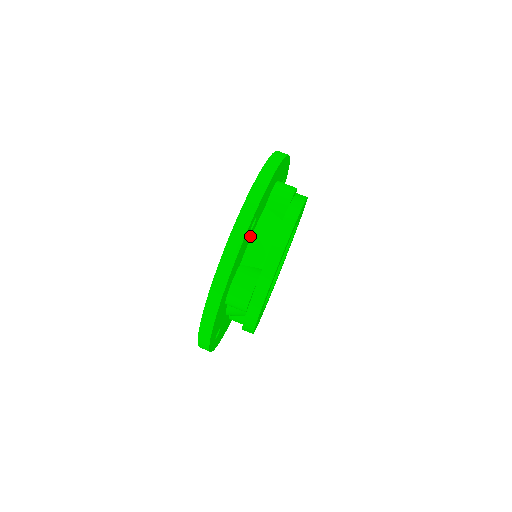
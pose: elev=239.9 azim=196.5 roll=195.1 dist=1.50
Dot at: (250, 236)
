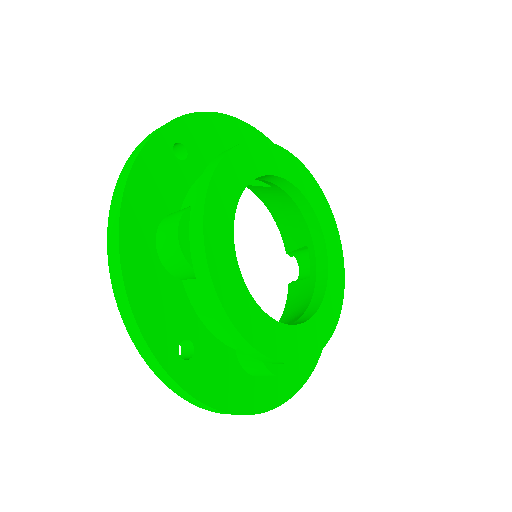
Dot at: (189, 177)
